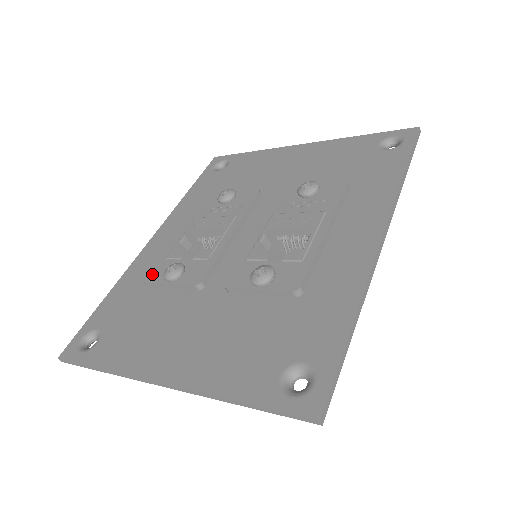
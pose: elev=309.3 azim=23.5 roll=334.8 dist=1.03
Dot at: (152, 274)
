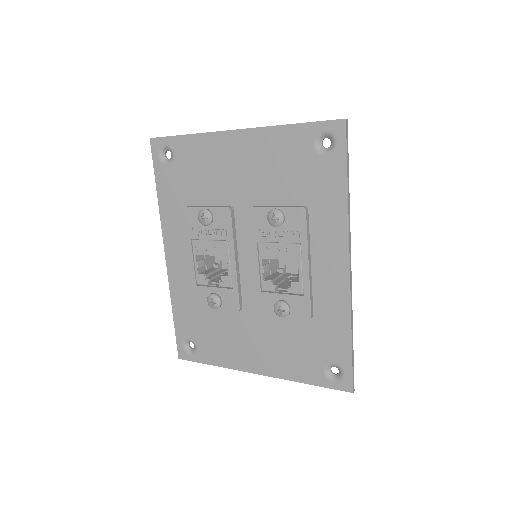
Dot at: (197, 300)
